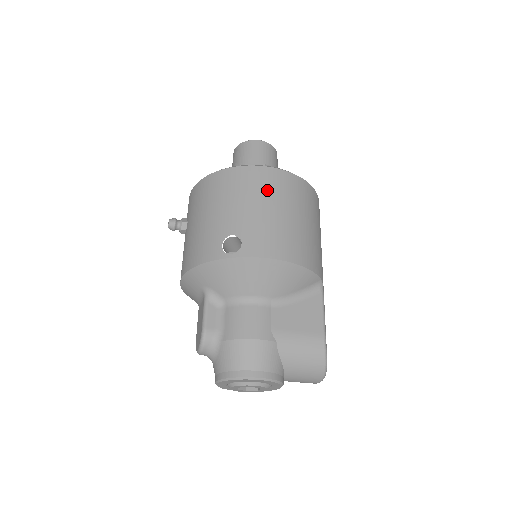
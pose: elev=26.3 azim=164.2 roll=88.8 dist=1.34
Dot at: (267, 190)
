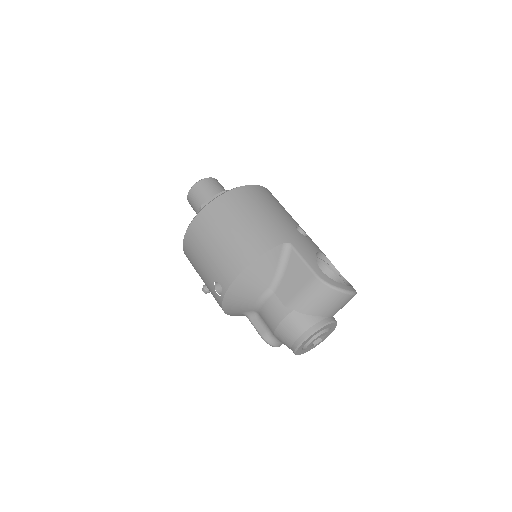
Dot at: (203, 237)
